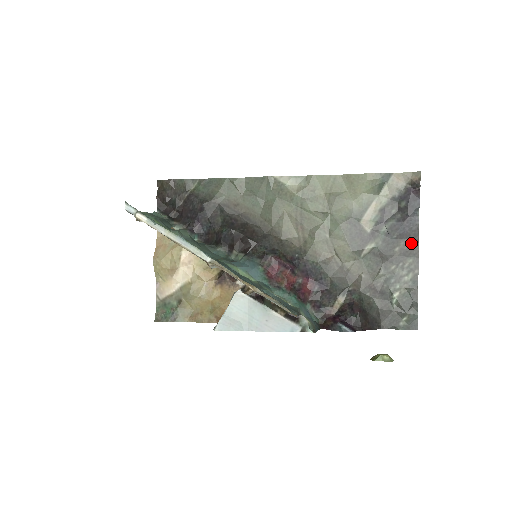
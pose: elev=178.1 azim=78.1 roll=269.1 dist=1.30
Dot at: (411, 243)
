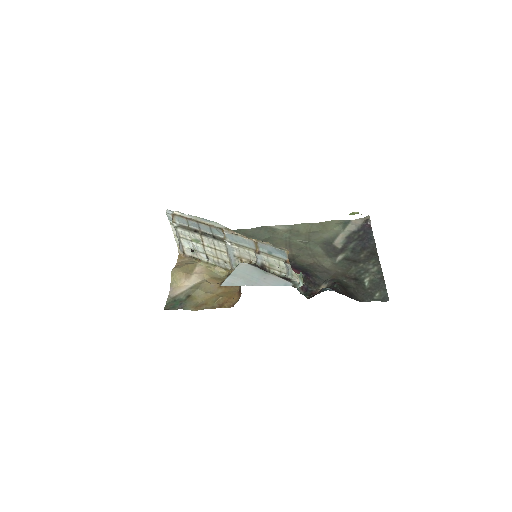
Dot at: (372, 252)
